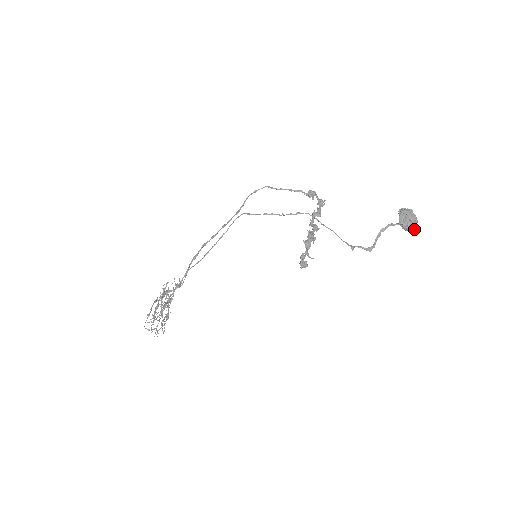
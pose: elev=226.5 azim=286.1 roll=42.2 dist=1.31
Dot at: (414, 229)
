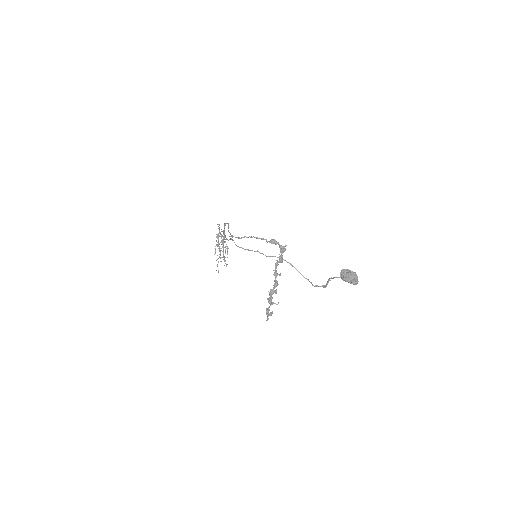
Dot at: occluded
